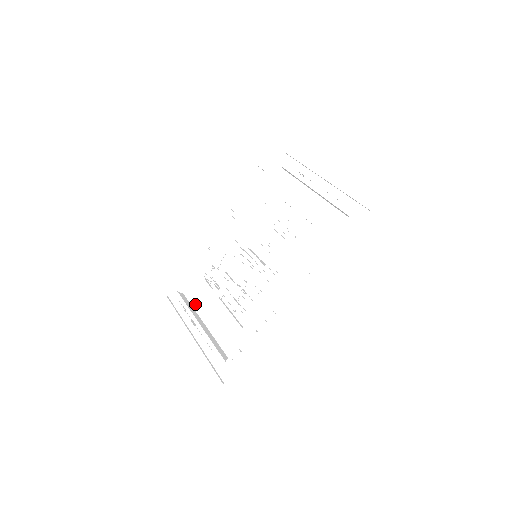
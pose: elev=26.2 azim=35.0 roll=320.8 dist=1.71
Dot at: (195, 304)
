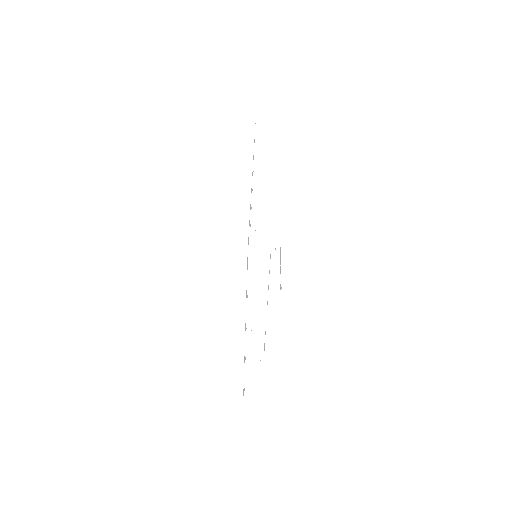
Dot at: occluded
